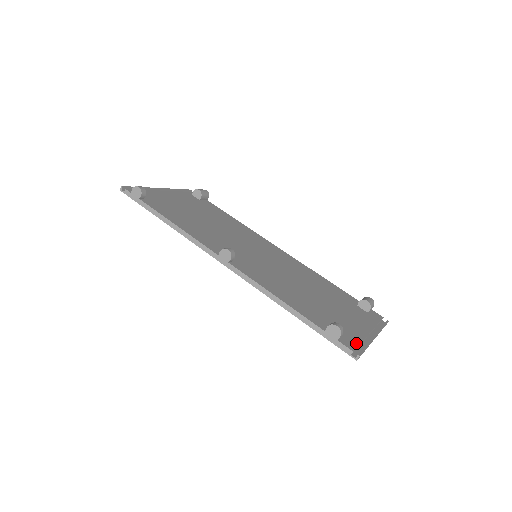
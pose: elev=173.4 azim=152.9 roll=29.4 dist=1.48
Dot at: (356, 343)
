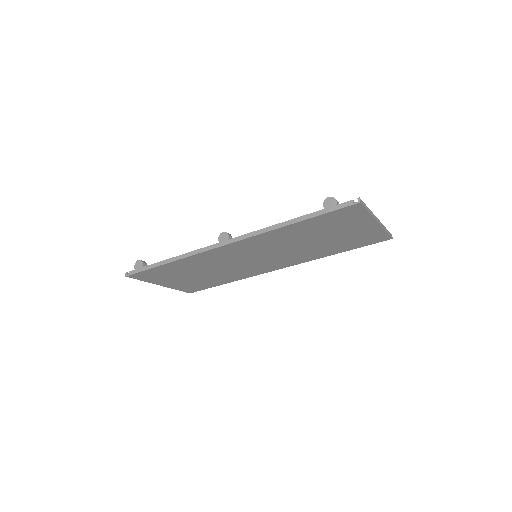
Dot at: occluded
